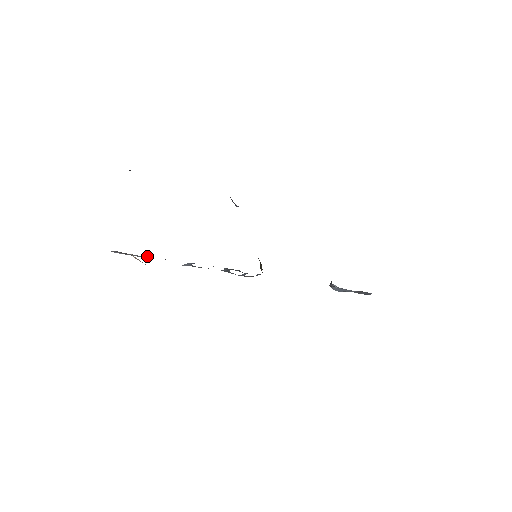
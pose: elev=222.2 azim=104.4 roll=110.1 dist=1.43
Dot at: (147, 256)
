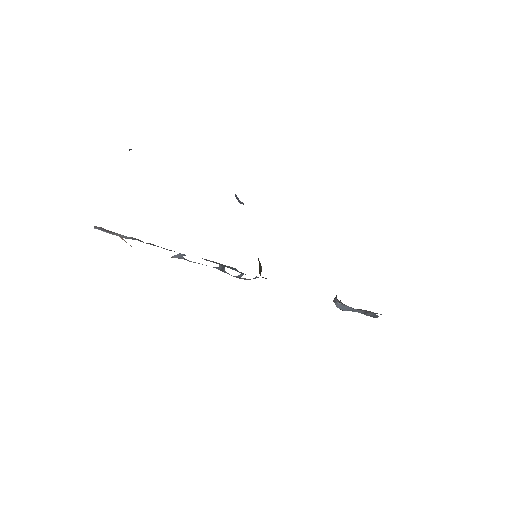
Dot at: (135, 238)
